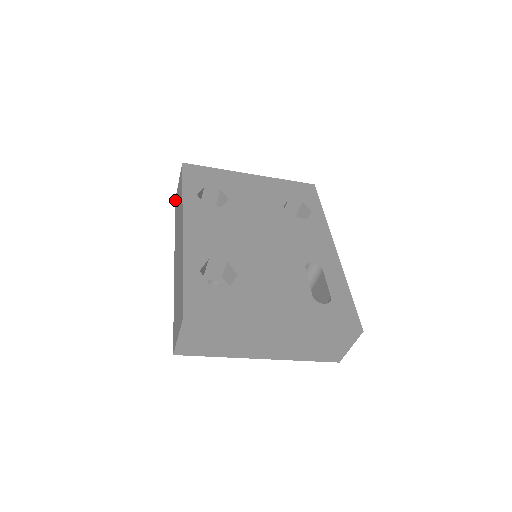
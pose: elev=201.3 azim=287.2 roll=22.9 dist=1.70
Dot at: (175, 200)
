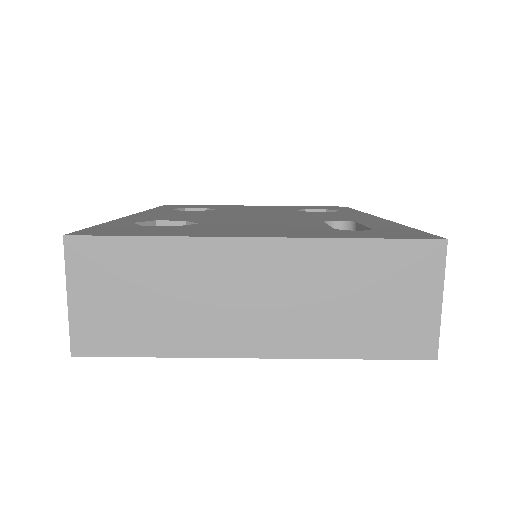
Dot at: occluded
